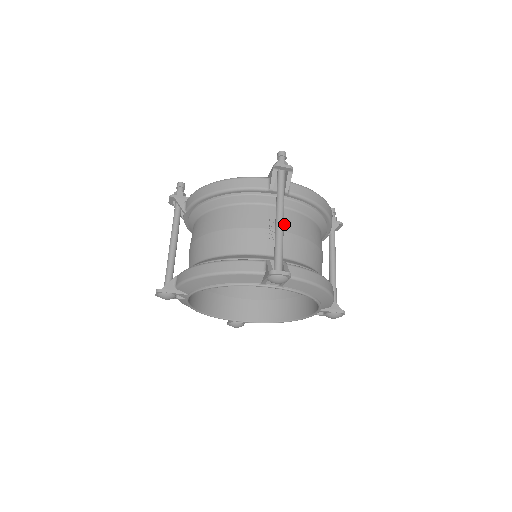
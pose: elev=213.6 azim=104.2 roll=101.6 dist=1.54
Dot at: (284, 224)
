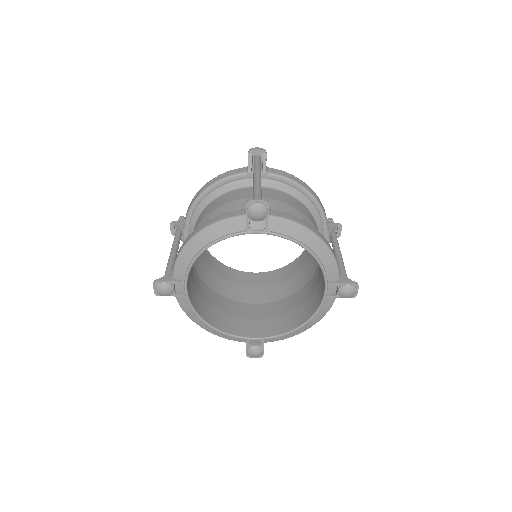
Dot at: (267, 195)
